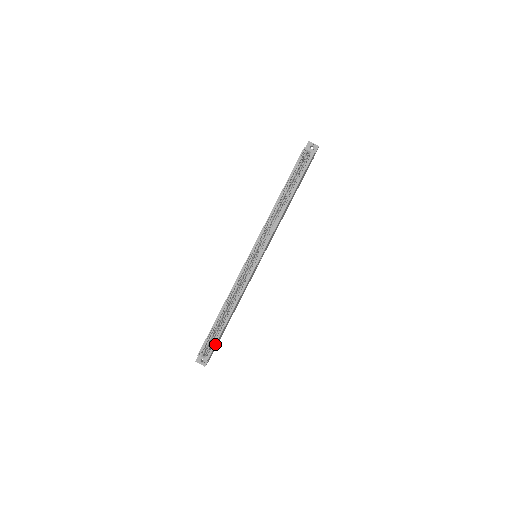
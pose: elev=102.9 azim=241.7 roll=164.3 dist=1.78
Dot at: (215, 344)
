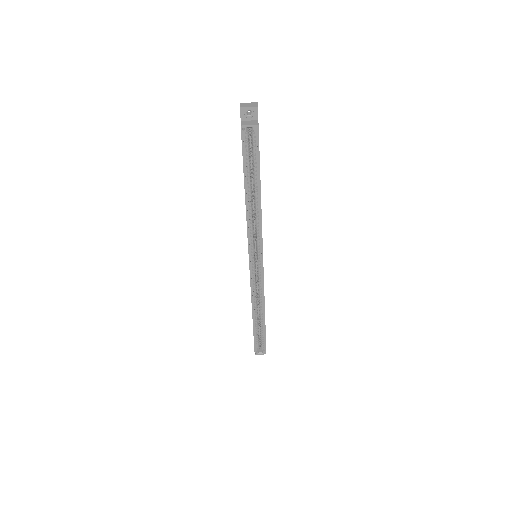
Dot at: (265, 342)
